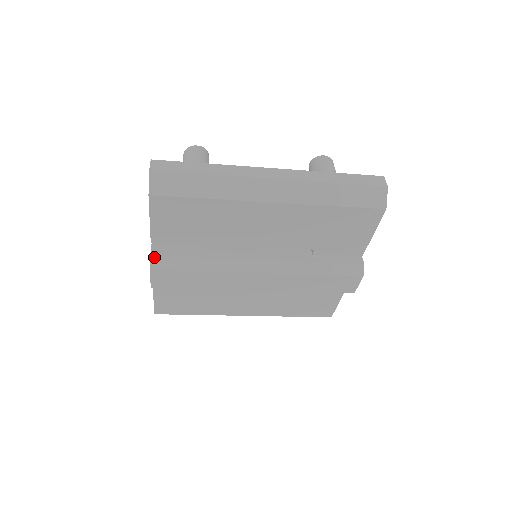
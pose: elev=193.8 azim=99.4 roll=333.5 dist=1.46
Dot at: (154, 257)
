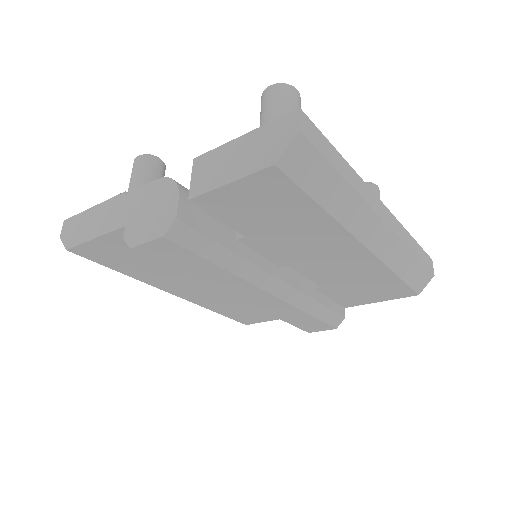
Dot at: (179, 222)
